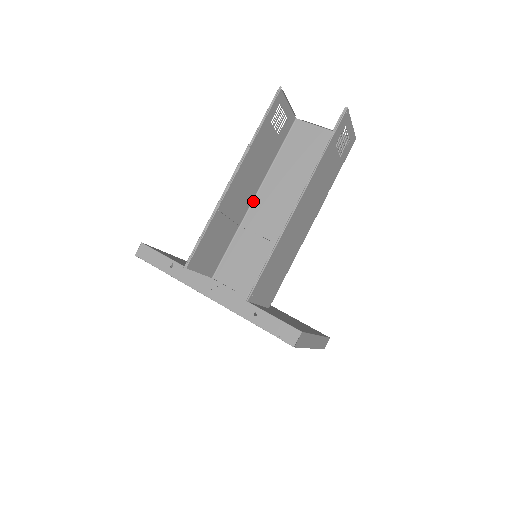
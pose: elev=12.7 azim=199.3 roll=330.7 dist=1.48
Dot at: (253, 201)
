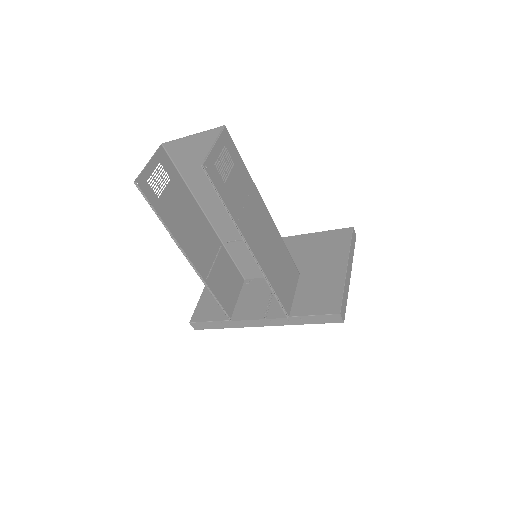
Dot at: (210, 223)
